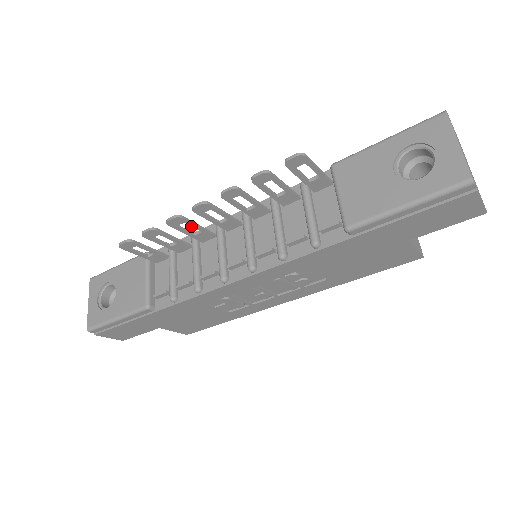
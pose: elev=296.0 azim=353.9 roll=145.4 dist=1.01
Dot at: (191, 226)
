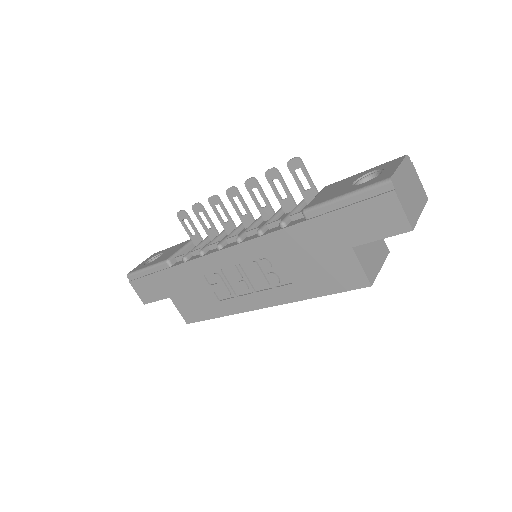
Dot at: (223, 210)
